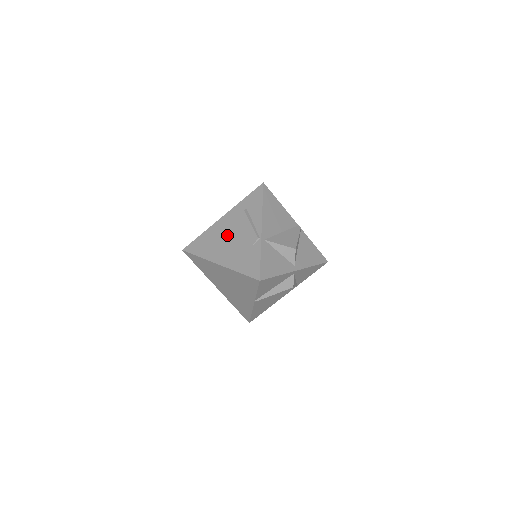
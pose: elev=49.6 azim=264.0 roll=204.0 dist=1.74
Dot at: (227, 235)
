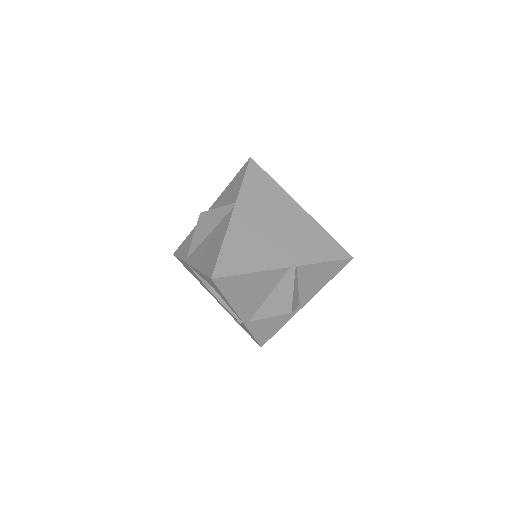
Dot at: occluded
